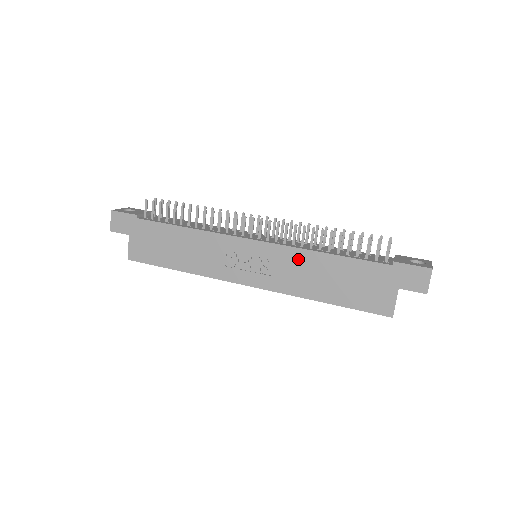
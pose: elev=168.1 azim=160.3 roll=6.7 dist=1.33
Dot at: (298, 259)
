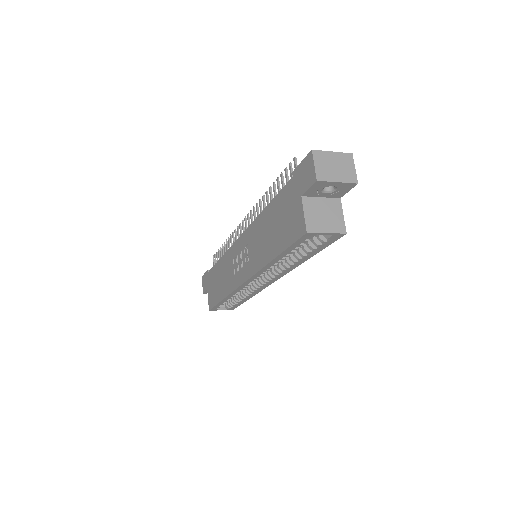
Dot at: (256, 231)
